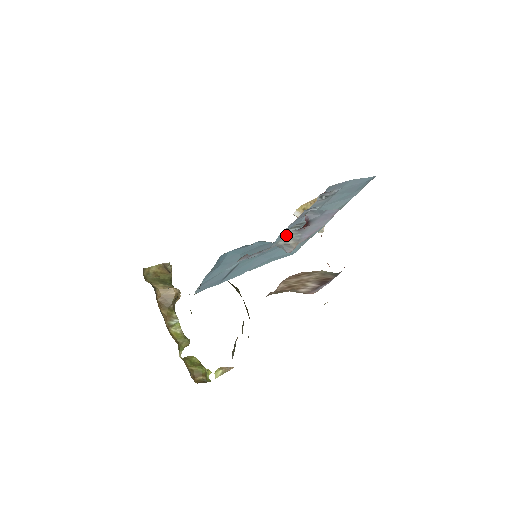
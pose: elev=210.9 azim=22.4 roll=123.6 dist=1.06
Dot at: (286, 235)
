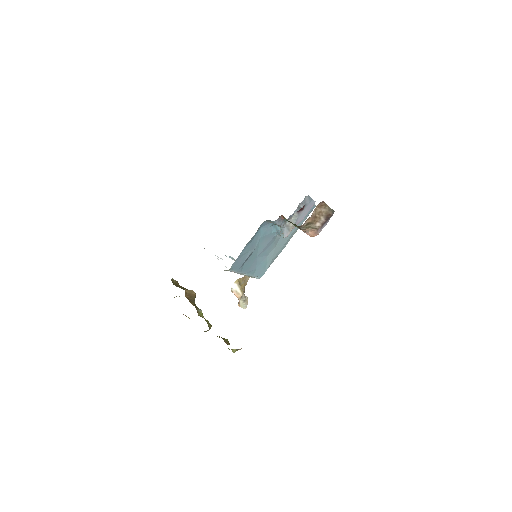
Dot at: (275, 238)
